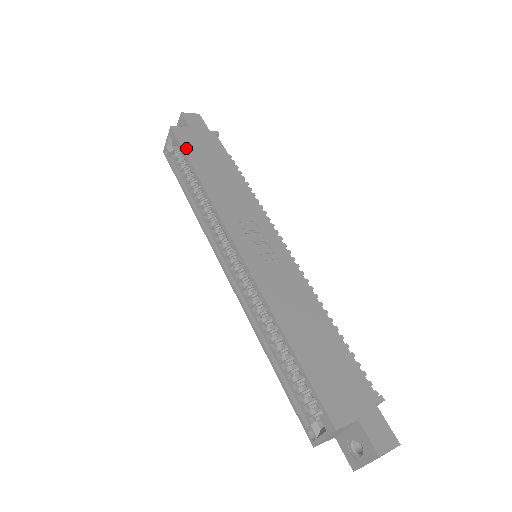
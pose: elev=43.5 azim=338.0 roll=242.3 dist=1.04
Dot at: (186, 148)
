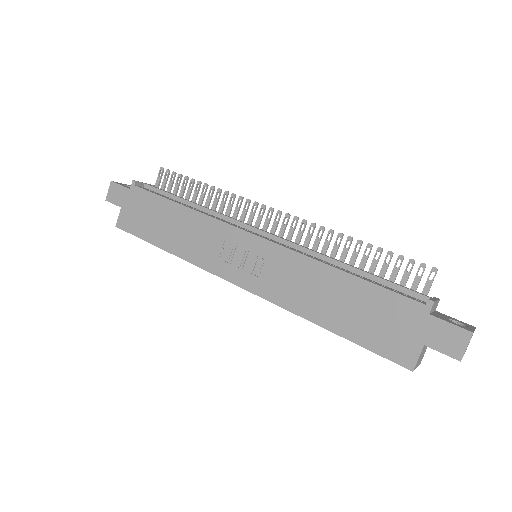
Dot at: (139, 234)
